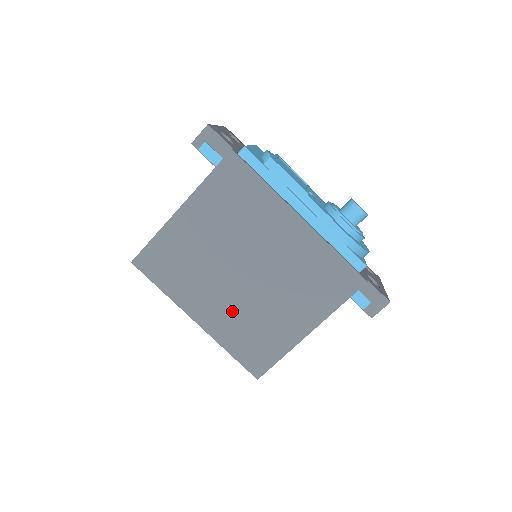
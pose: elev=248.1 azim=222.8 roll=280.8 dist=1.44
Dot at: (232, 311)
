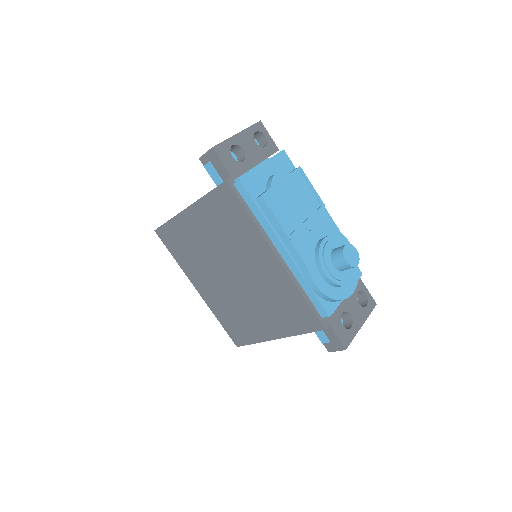
Dot at: (222, 296)
